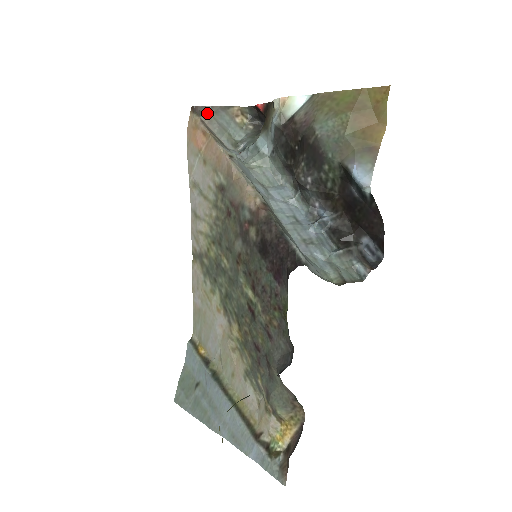
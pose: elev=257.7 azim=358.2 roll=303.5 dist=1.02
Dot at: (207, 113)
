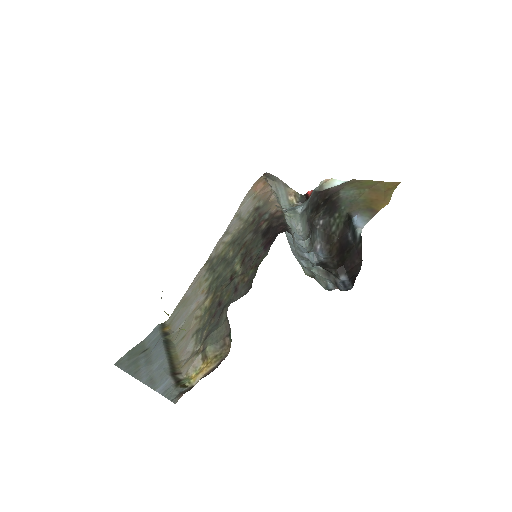
Dot at: (272, 179)
